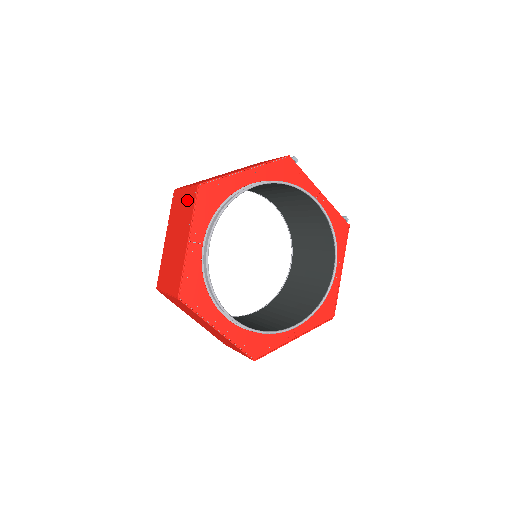
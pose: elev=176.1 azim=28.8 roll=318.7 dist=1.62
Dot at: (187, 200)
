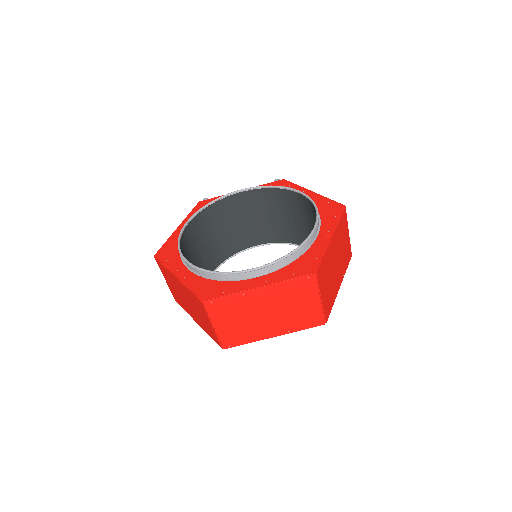
Dot at: (165, 276)
